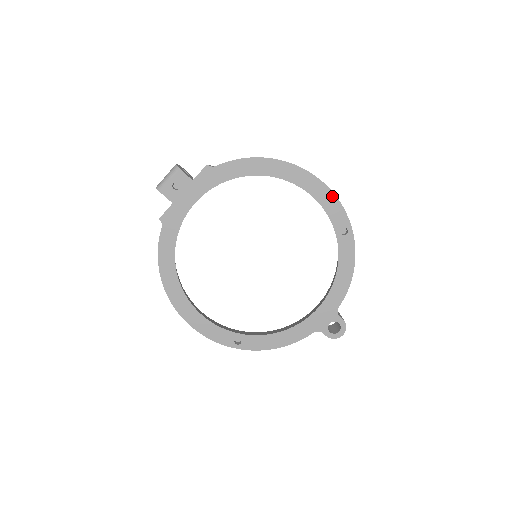
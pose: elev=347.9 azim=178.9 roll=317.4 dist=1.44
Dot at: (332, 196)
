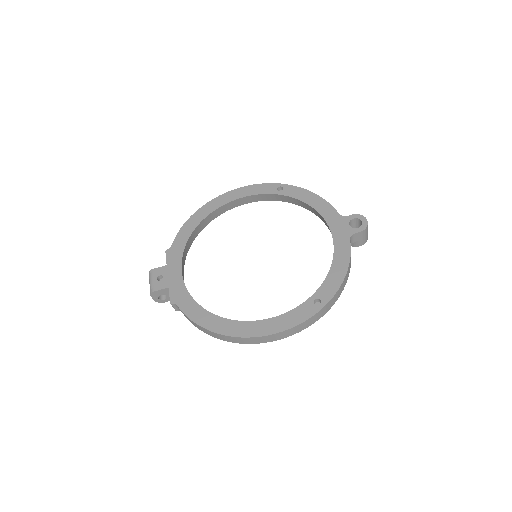
Dot at: (250, 187)
